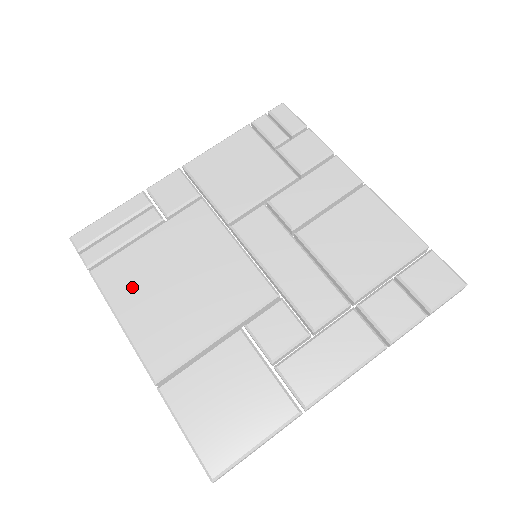
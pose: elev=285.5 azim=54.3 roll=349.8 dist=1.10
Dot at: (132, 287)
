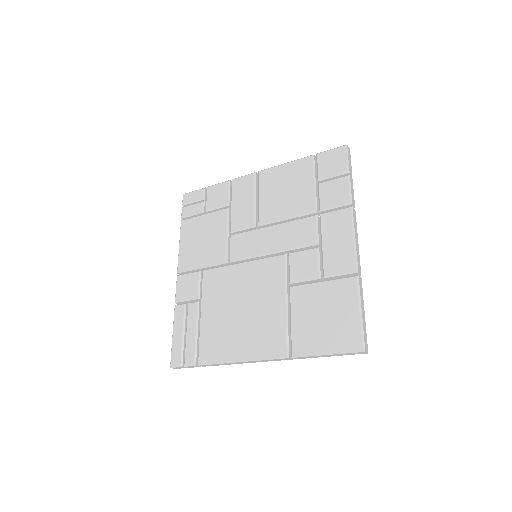
Dot at: (224, 342)
